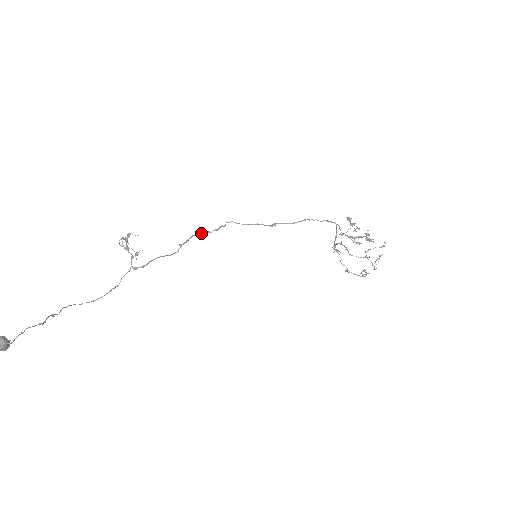
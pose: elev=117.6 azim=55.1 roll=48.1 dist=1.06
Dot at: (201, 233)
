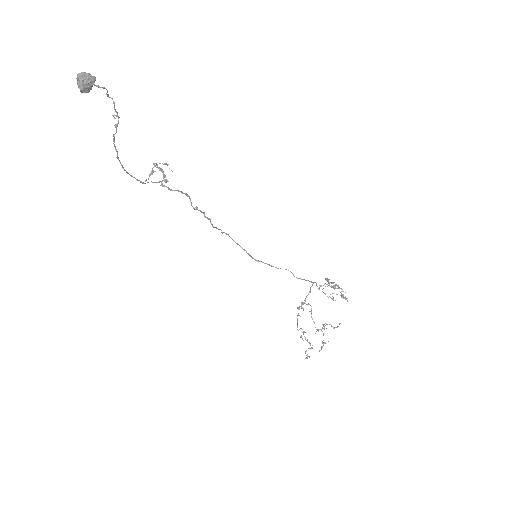
Dot at: (209, 218)
